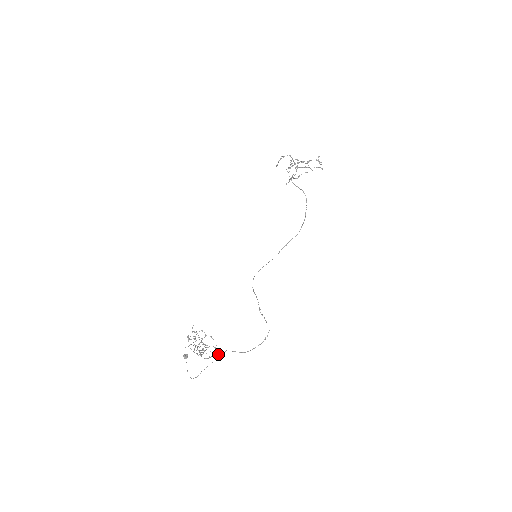
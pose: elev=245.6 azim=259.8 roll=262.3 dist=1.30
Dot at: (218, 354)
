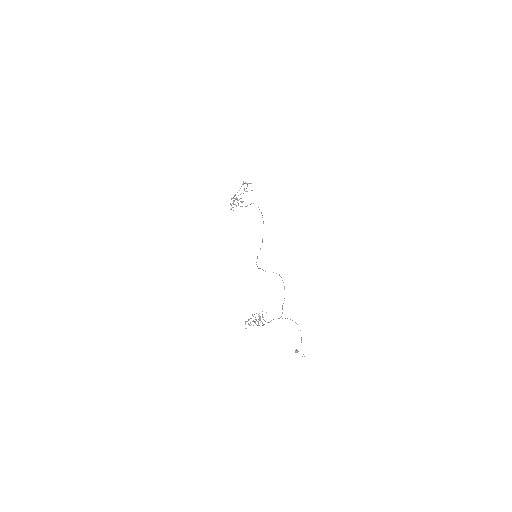
Dot at: occluded
